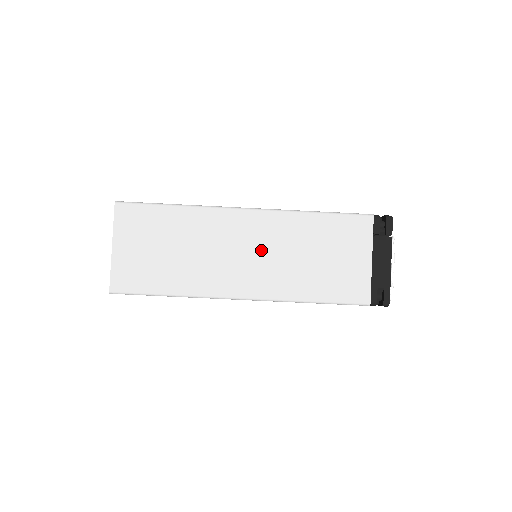
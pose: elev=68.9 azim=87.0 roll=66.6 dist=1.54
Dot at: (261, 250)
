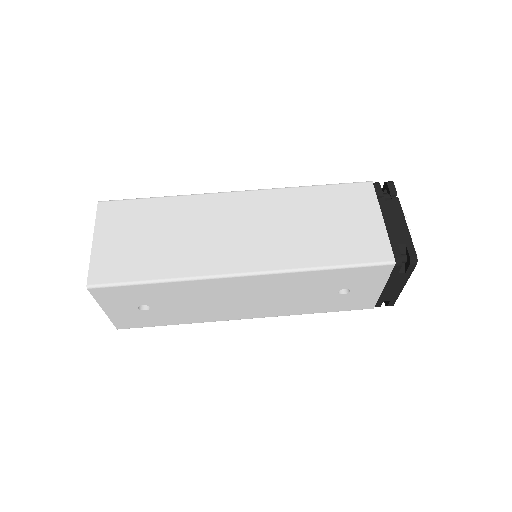
Dot at: (259, 224)
